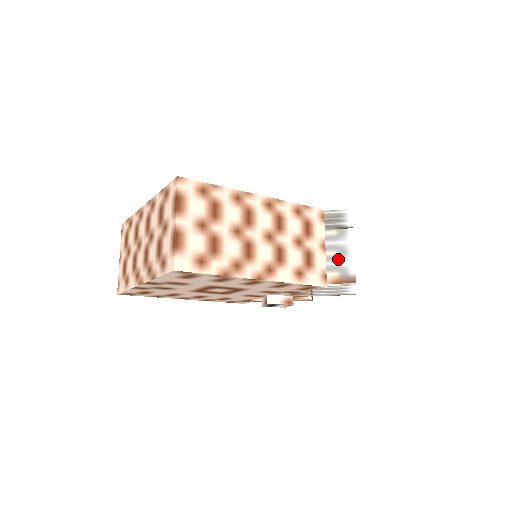
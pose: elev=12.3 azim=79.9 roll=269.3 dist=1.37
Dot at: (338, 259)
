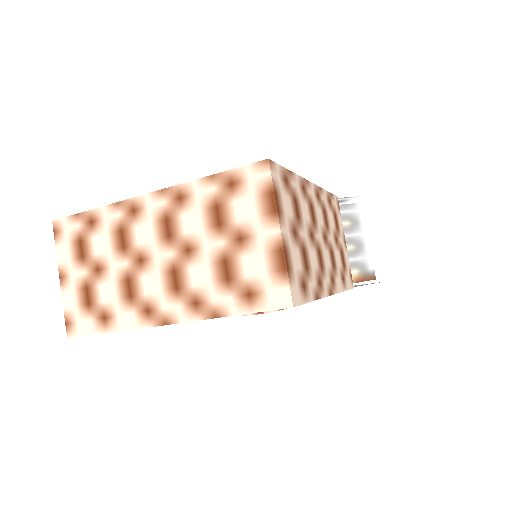
Dot at: (356, 254)
